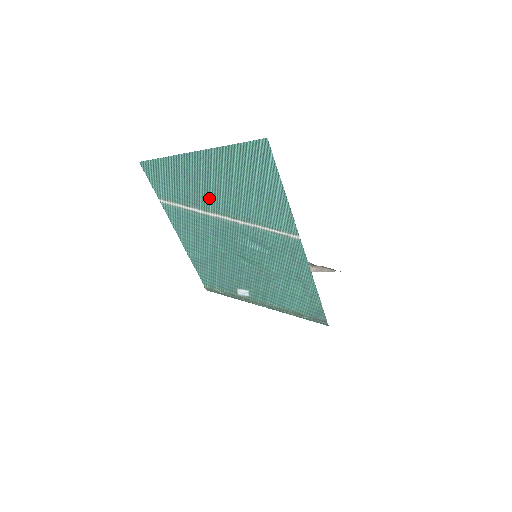
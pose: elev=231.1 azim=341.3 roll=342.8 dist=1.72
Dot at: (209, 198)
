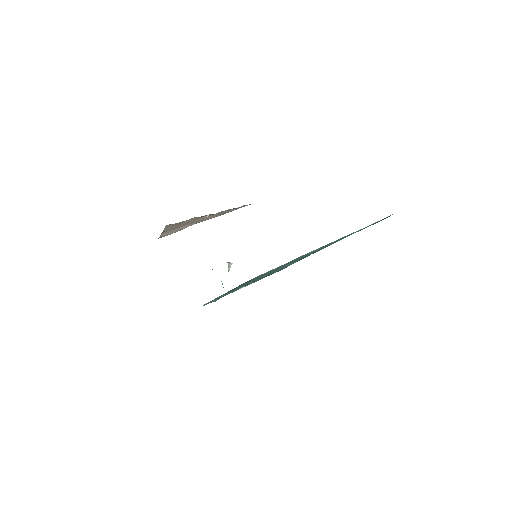
Dot at: occluded
